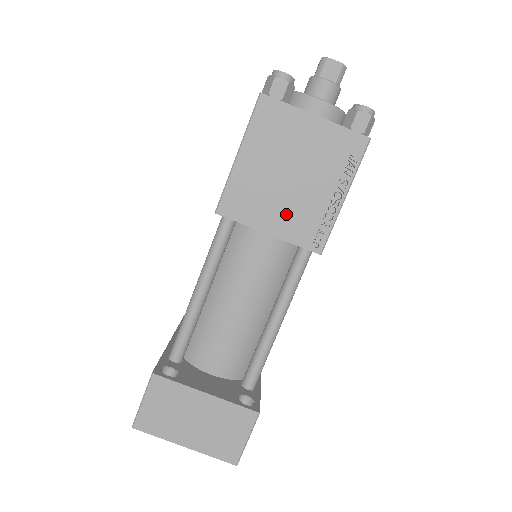
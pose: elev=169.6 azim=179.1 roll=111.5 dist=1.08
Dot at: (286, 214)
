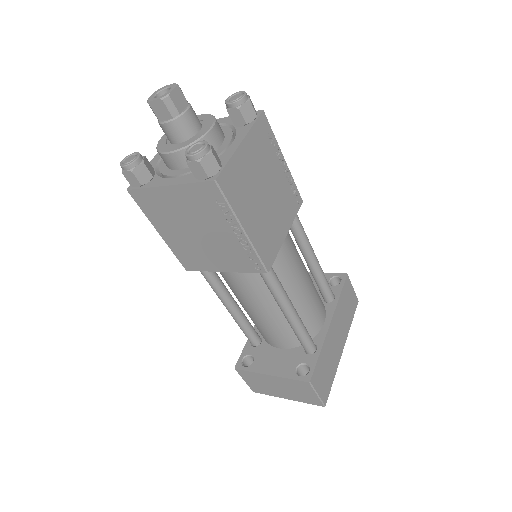
Dot at: (220, 256)
